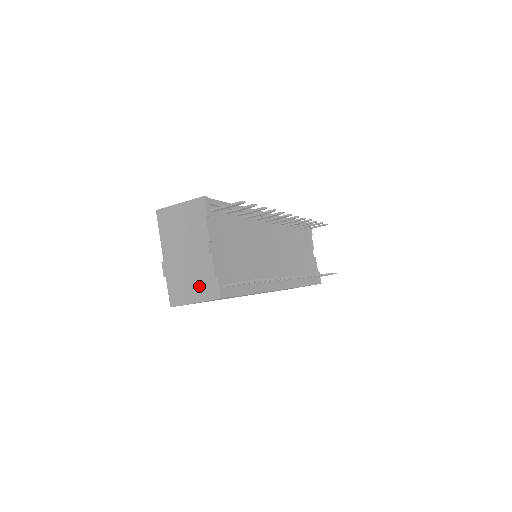
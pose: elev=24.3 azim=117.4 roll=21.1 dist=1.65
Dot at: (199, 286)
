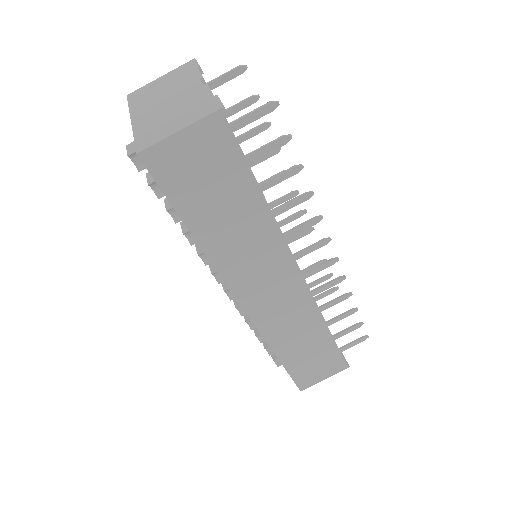
Dot at: (187, 114)
